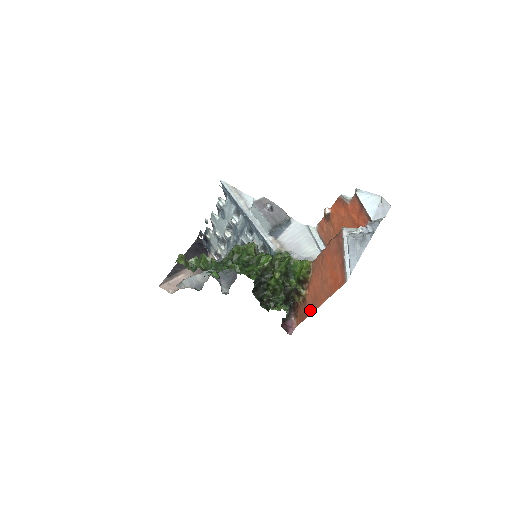
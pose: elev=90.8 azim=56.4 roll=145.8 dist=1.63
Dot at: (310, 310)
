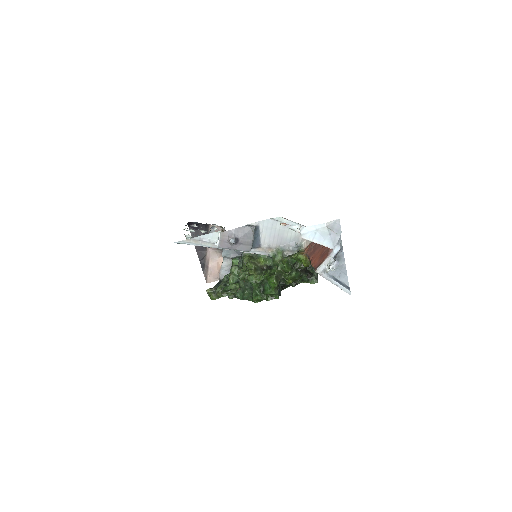
Dot at: occluded
